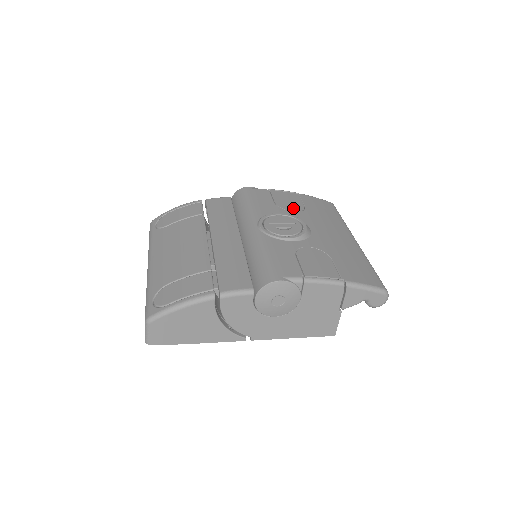
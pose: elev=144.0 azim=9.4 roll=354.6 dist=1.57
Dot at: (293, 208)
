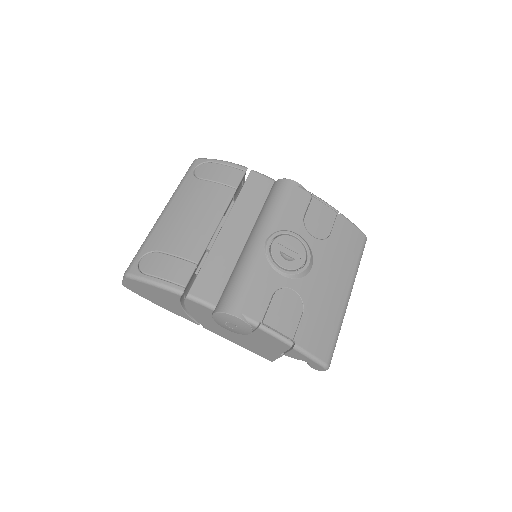
Dot at: (317, 232)
